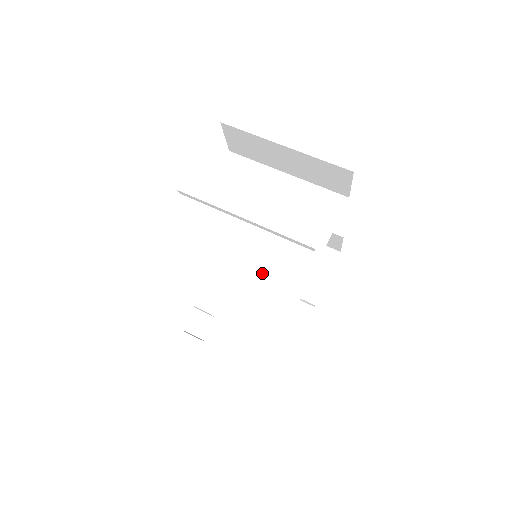
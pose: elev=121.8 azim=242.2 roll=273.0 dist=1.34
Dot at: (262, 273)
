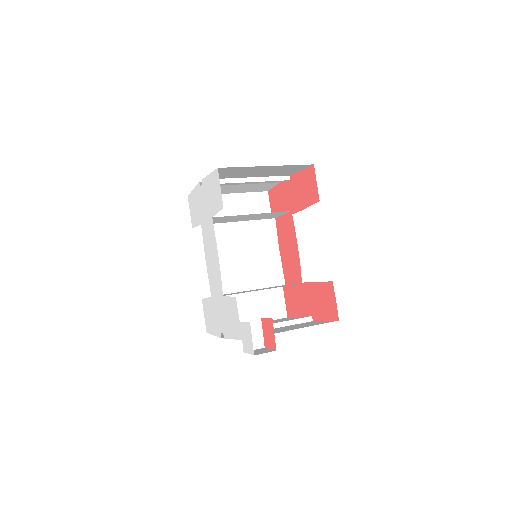
Dot at: (276, 212)
